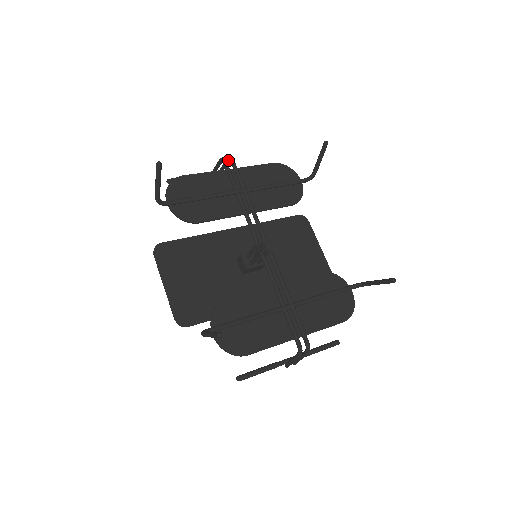
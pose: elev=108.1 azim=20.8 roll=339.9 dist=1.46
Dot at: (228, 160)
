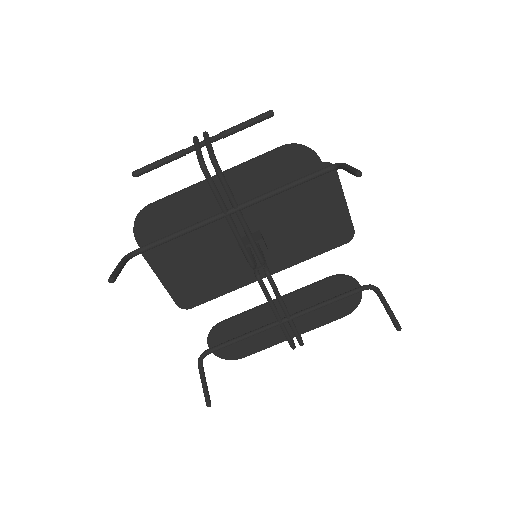
Dot at: (211, 159)
